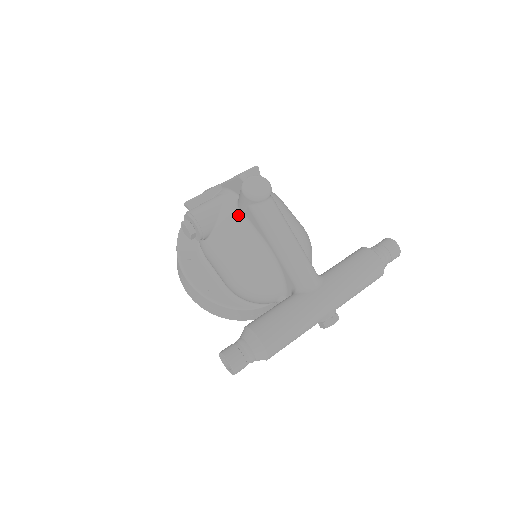
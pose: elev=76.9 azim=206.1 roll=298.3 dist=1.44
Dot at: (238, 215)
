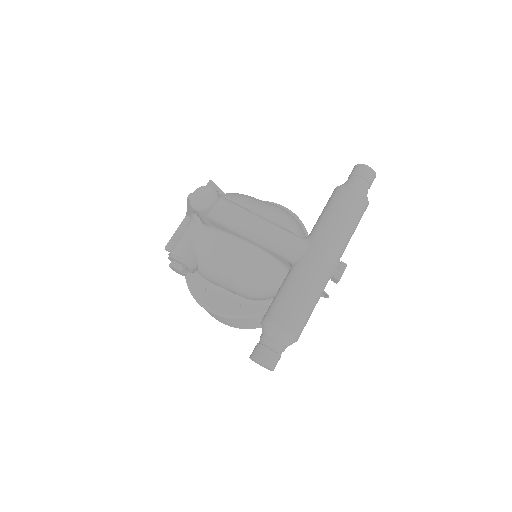
Dot at: (208, 231)
